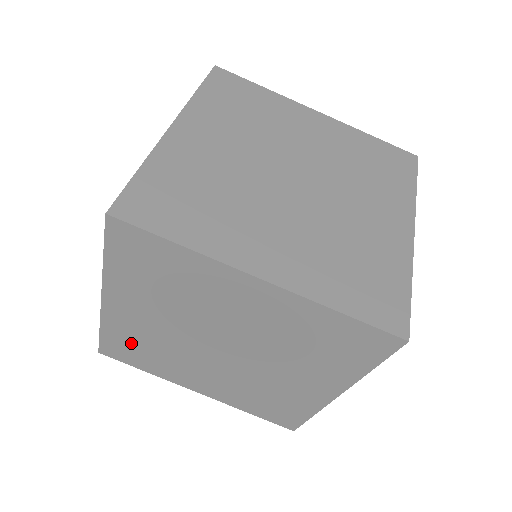
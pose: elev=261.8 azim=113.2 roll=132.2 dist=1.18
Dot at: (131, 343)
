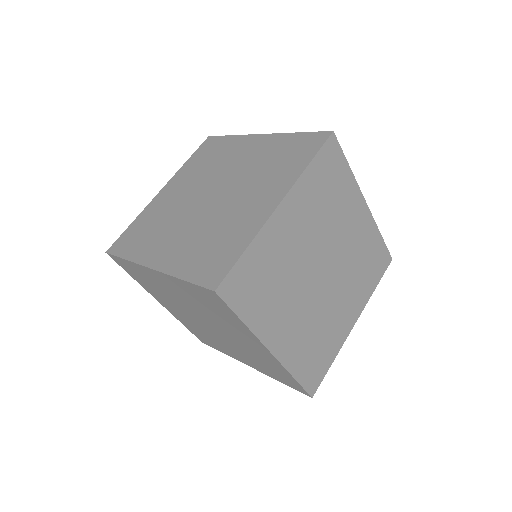
Dot at: (142, 276)
